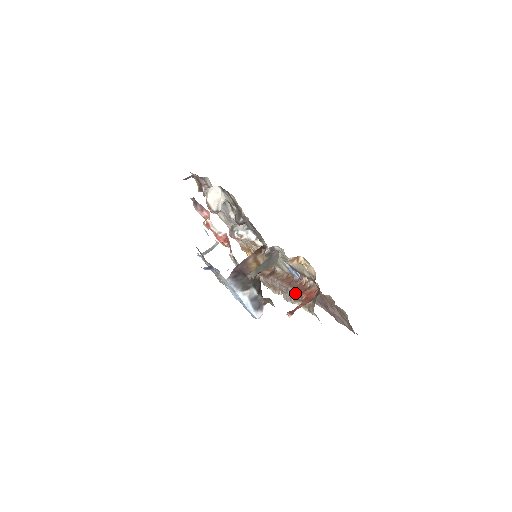
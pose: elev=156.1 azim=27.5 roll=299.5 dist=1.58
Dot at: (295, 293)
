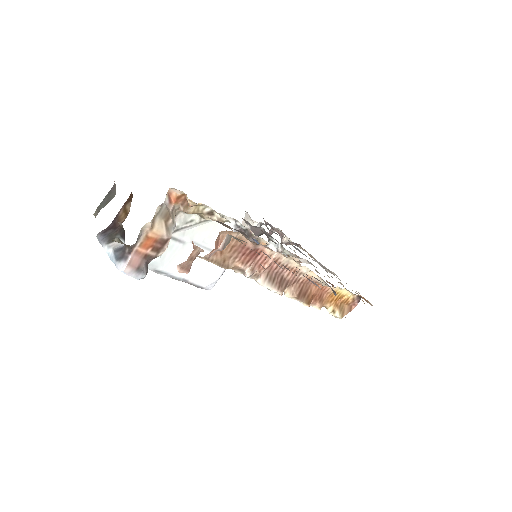
Dot at: occluded
